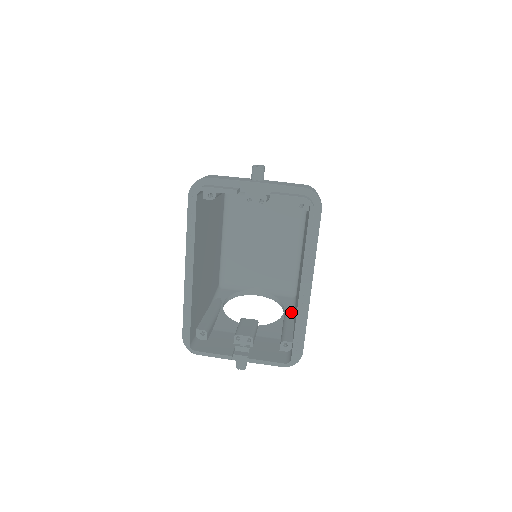
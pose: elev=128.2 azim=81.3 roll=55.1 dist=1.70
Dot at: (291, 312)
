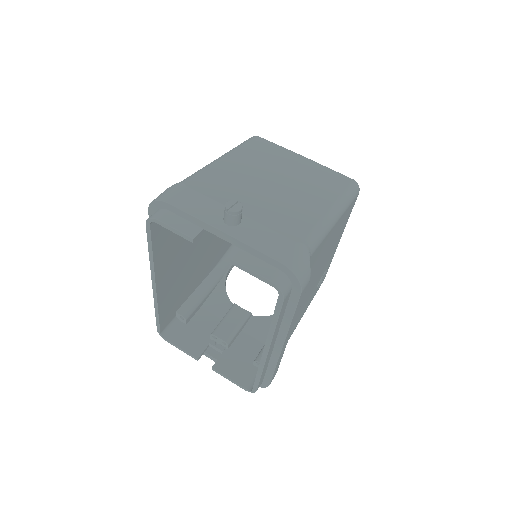
Dot at: occluded
